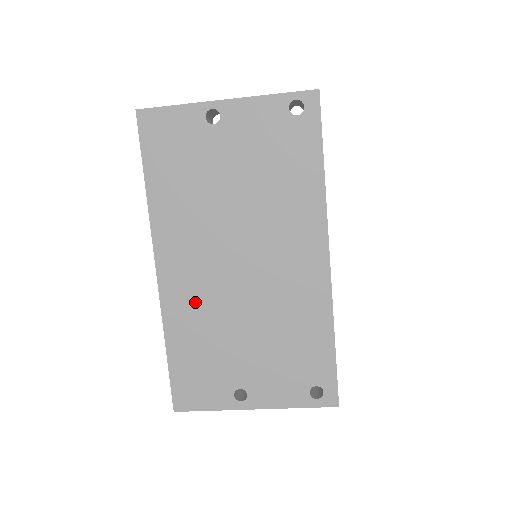
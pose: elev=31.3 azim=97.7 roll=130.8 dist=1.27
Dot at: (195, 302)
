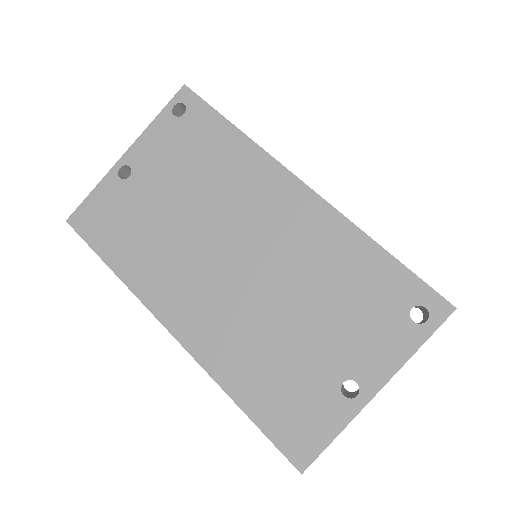
Dot at: (227, 332)
